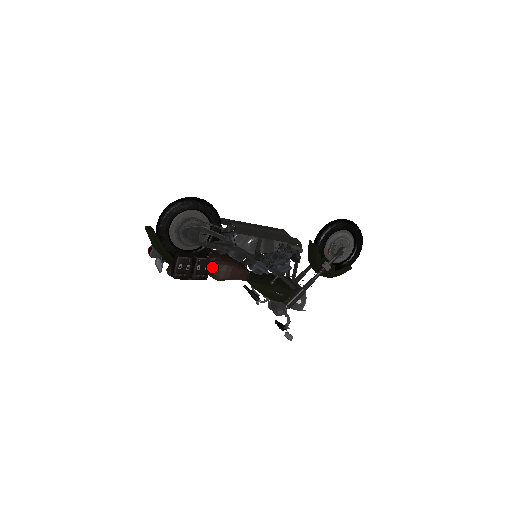
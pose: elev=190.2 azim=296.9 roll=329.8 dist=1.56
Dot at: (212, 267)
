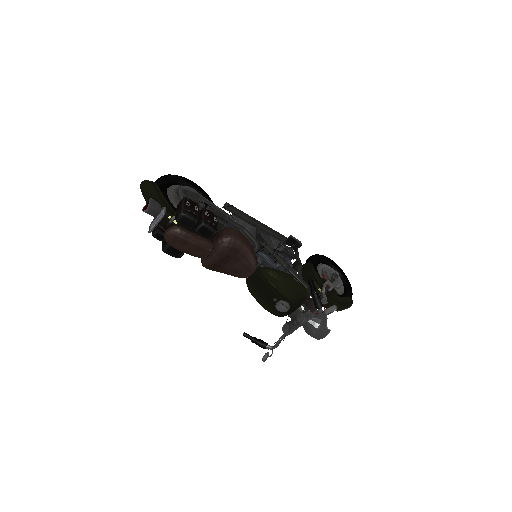
Dot at: (218, 233)
